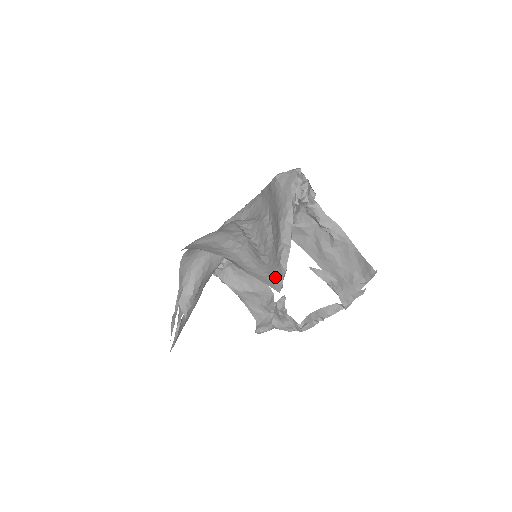
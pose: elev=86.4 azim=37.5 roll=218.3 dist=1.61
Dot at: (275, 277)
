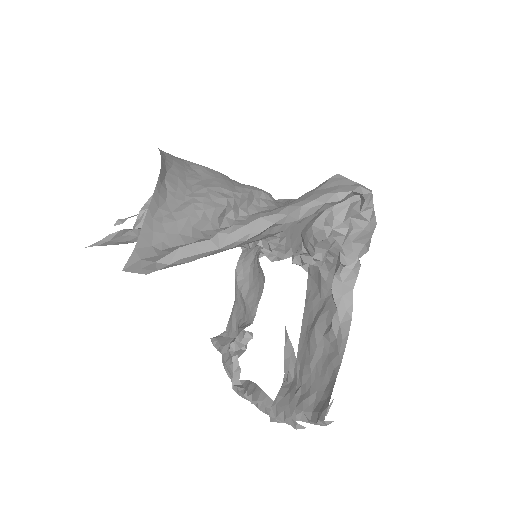
Dot at: (155, 256)
